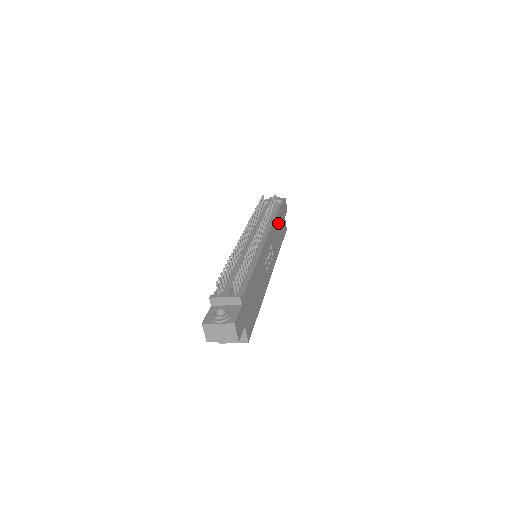
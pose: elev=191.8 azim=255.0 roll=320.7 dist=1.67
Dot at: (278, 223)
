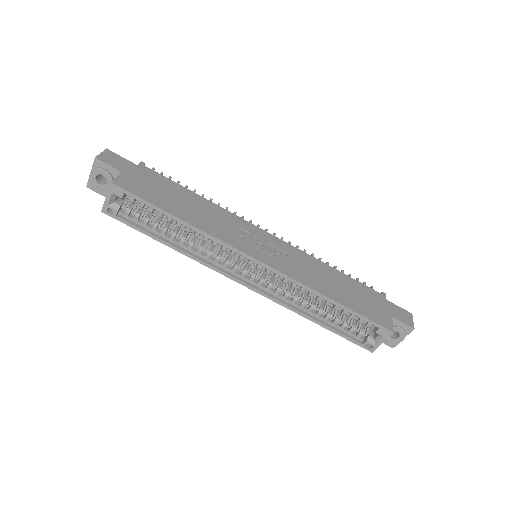
Dot at: (344, 283)
